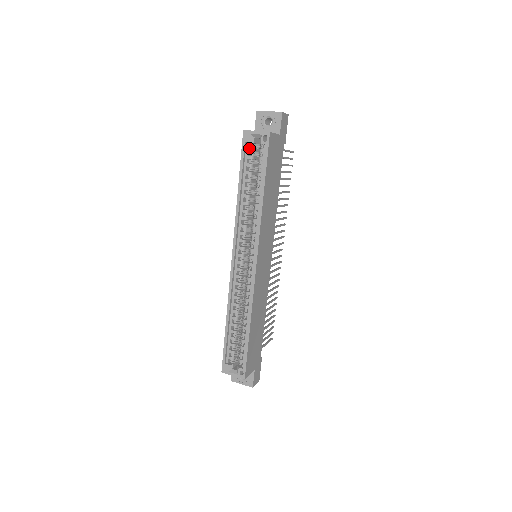
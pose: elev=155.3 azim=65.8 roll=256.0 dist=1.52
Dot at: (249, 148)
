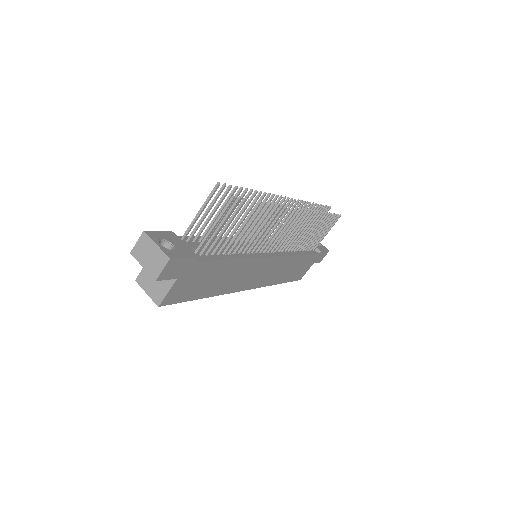
Dot at: occluded
